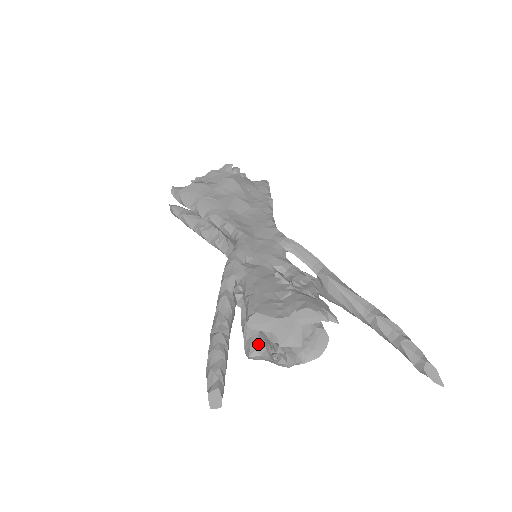
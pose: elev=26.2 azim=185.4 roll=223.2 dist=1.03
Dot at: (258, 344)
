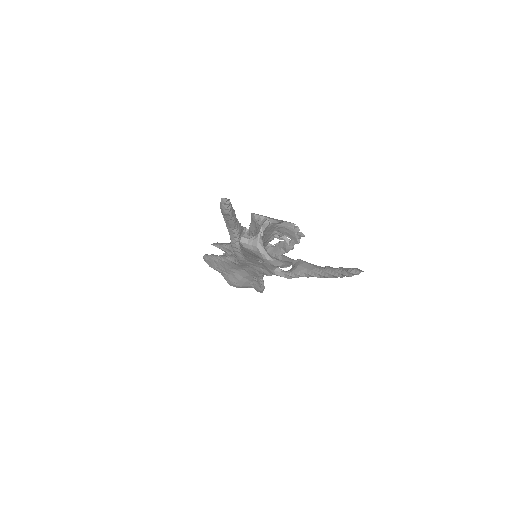
Dot at: (250, 237)
